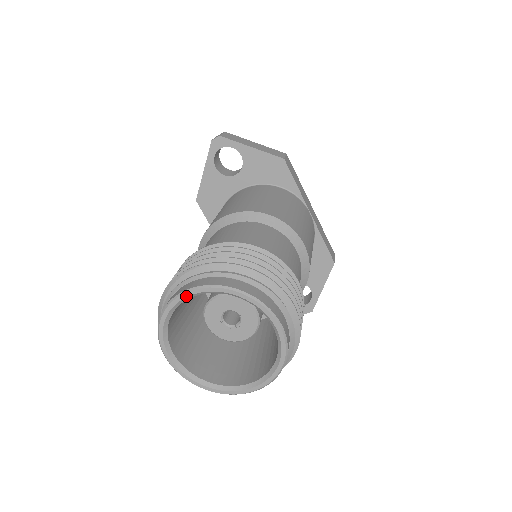
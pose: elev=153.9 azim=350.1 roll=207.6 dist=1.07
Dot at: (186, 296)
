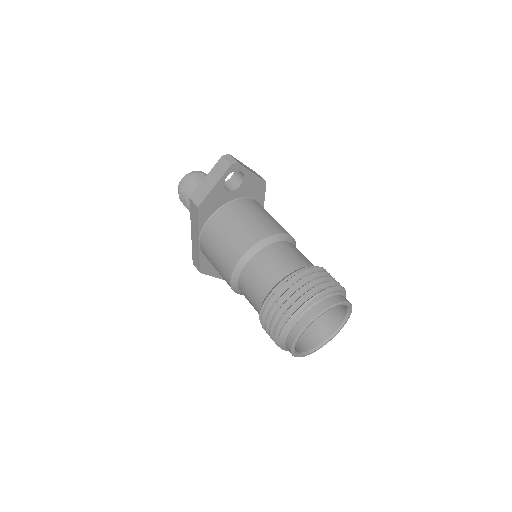
Dot at: occluded
